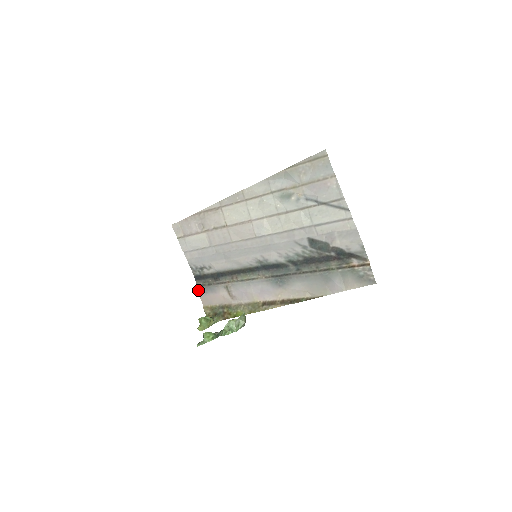
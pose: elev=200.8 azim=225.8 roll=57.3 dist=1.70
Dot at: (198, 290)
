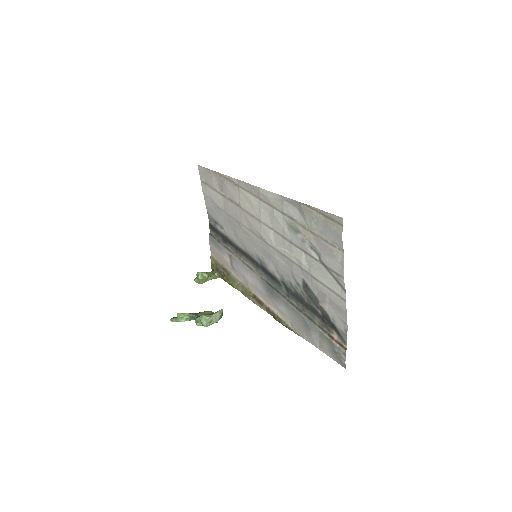
Dot at: (209, 238)
